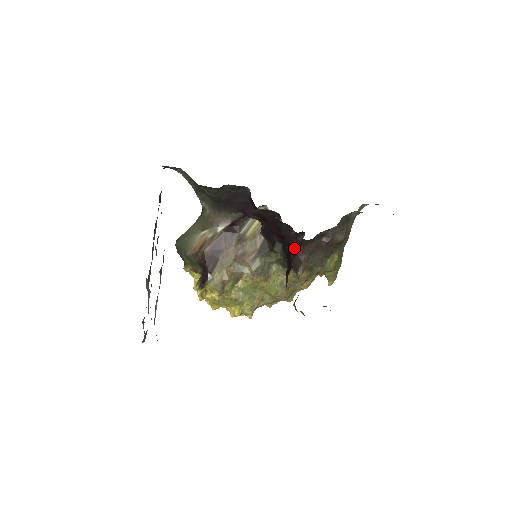
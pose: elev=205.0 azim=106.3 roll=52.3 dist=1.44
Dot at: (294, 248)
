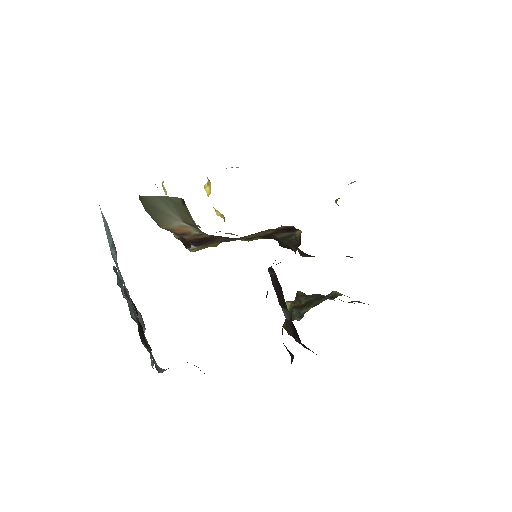
Dot at: (303, 345)
